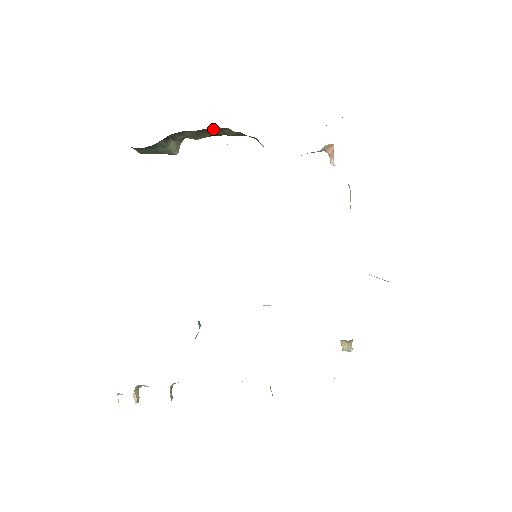
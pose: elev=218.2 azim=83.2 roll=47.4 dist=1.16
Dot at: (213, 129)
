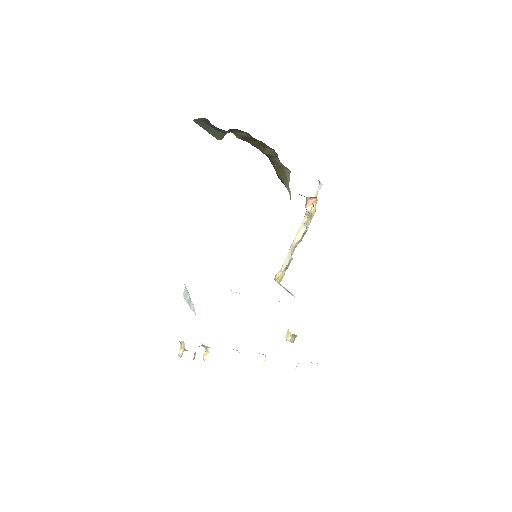
Dot at: (263, 144)
